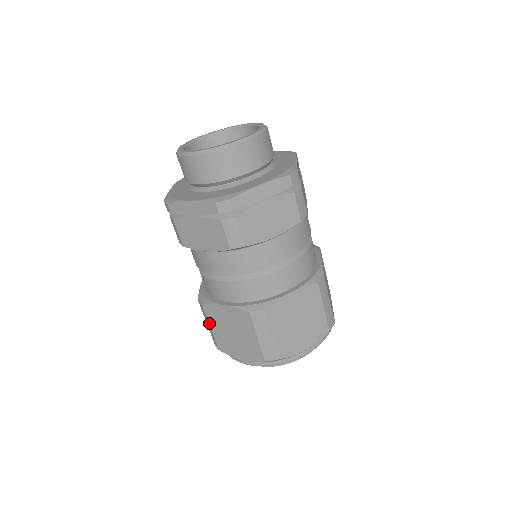
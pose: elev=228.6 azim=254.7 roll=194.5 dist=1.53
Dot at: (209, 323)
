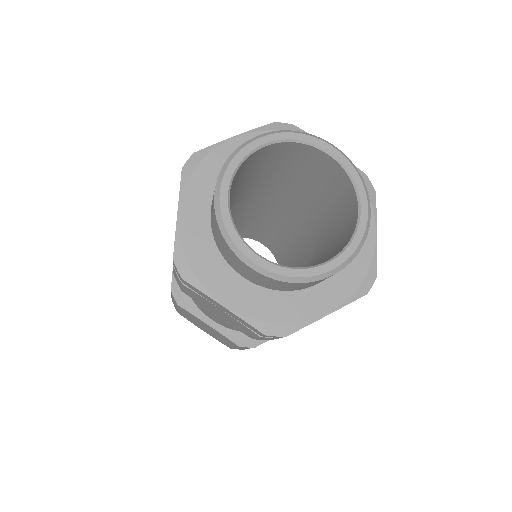
Dot at: (178, 309)
